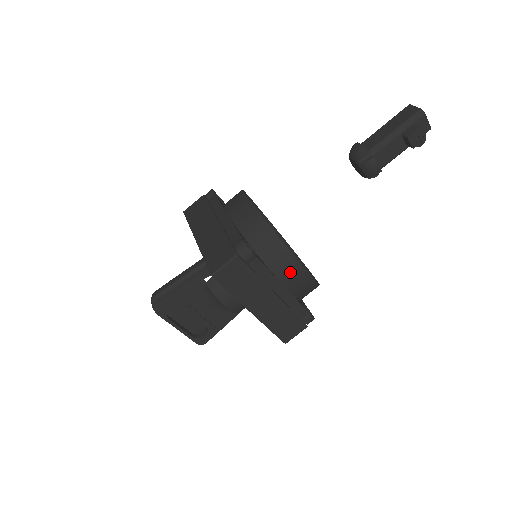
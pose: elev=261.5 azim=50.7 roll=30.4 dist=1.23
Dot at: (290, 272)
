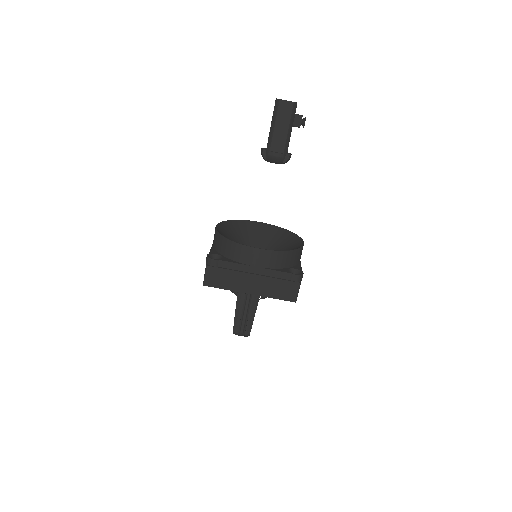
Dot at: occluded
